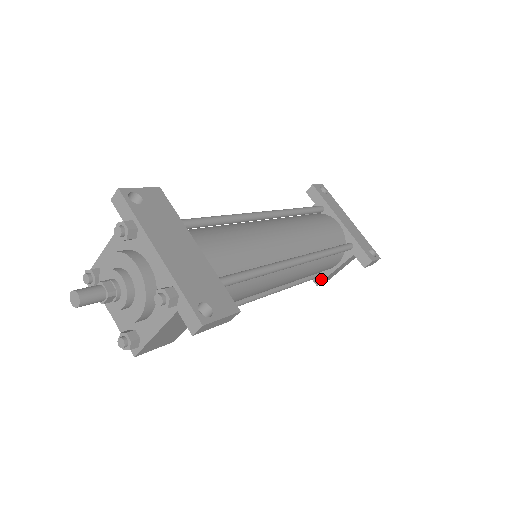
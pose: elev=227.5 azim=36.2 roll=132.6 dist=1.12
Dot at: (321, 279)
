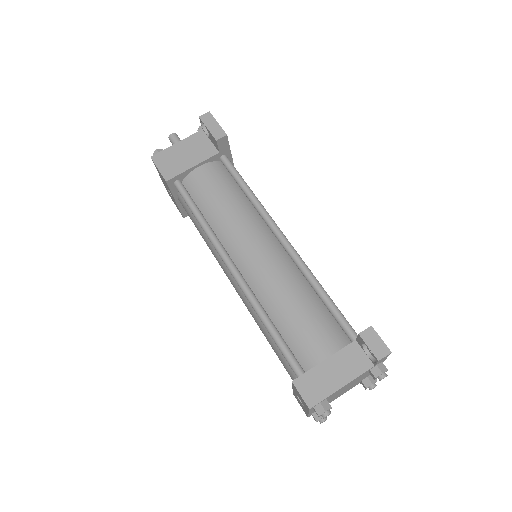
Dot at: (302, 375)
